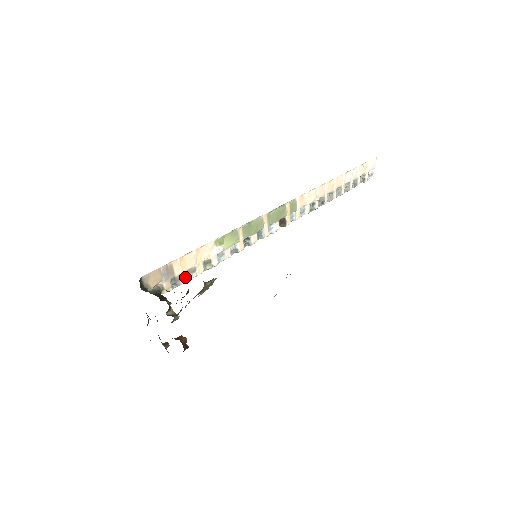
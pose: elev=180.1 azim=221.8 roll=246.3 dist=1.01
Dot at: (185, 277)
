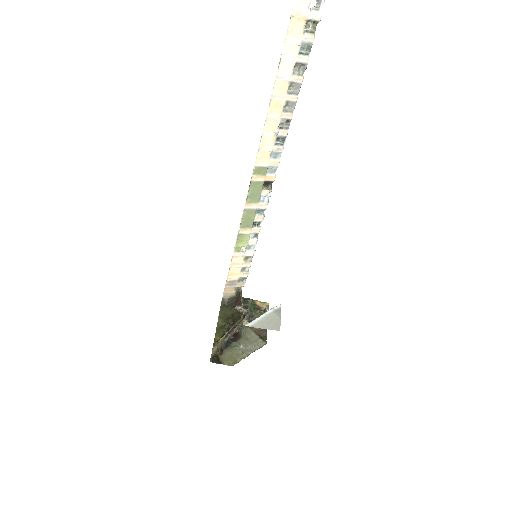
Dot at: (244, 274)
